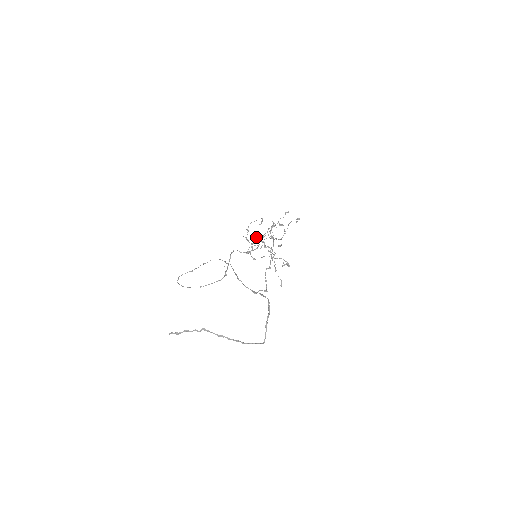
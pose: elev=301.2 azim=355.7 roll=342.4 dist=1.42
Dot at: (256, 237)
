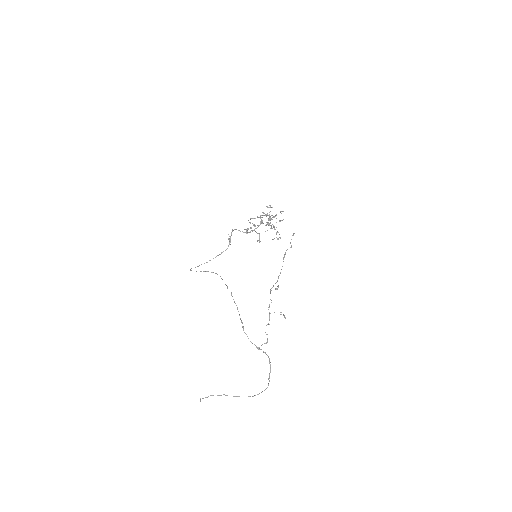
Dot at: (254, 225)
